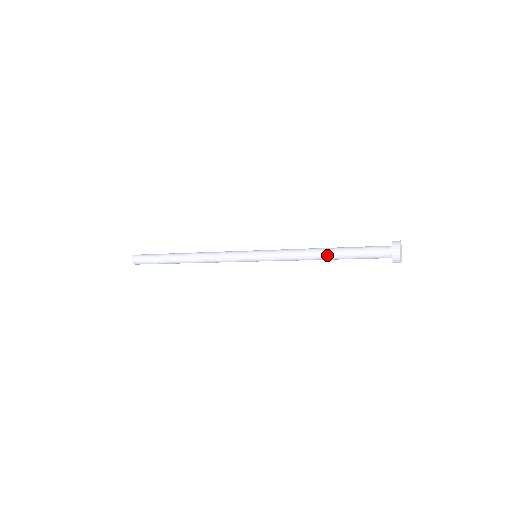
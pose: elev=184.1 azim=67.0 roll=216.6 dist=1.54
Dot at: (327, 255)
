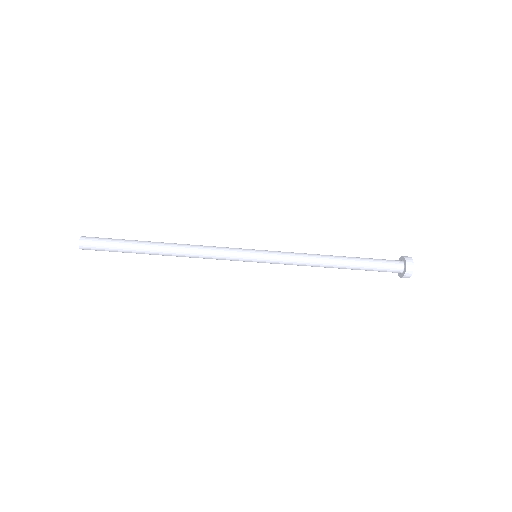
Dot at: (340, 257)
